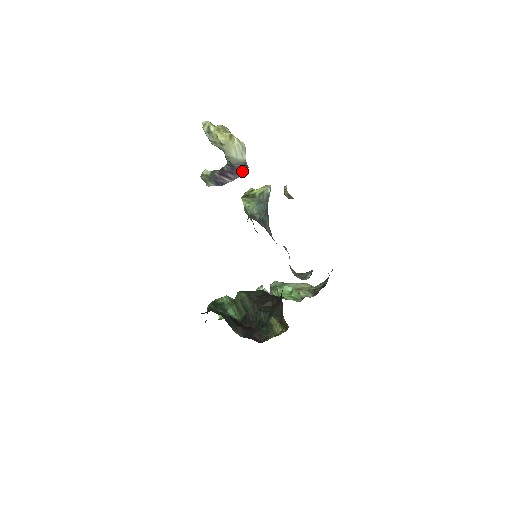
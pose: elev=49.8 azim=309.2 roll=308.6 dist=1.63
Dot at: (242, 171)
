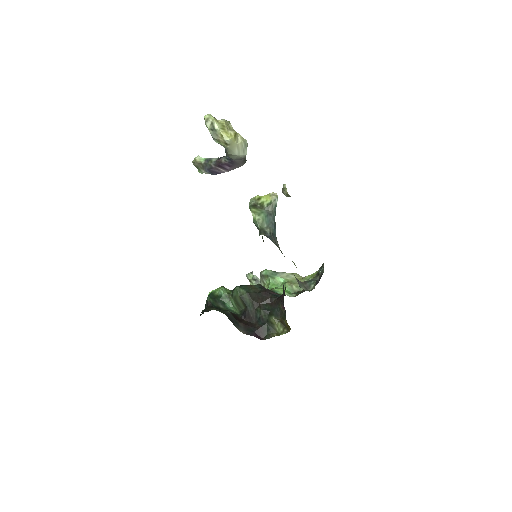
Dot at: (240, 164)
